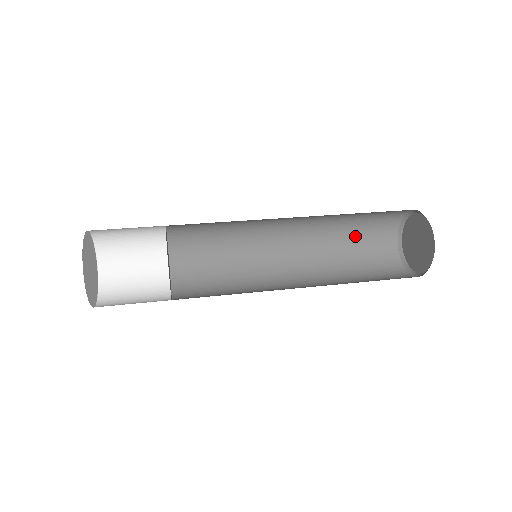
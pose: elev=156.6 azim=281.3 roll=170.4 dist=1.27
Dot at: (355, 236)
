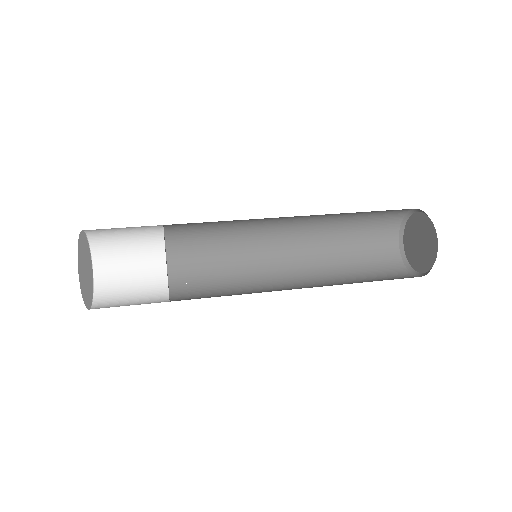
Dot at: (356, 252)
